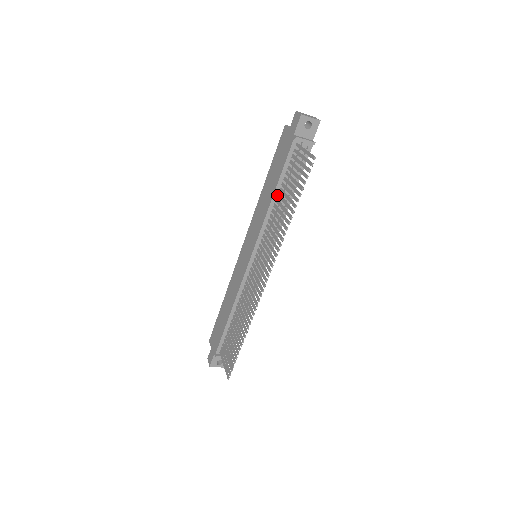
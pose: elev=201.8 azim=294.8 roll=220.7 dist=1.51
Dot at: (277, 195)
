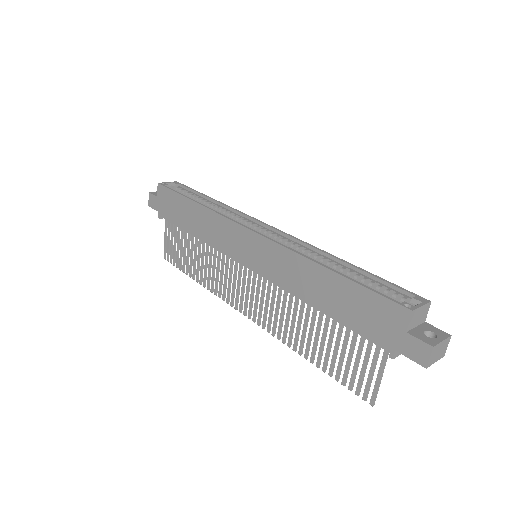
Dot at: (321, 309)
